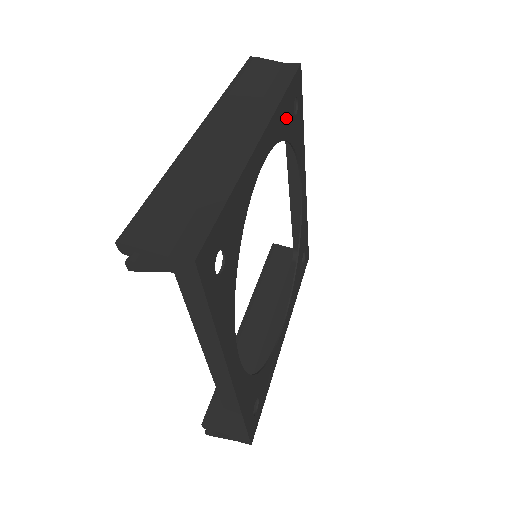
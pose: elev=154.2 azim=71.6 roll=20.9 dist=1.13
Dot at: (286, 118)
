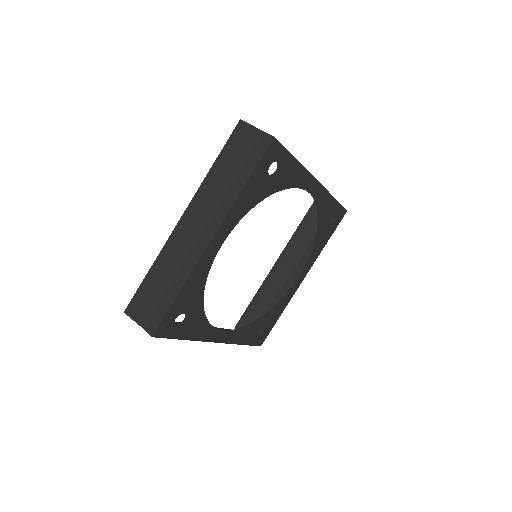
Dot at: (255, 192)
